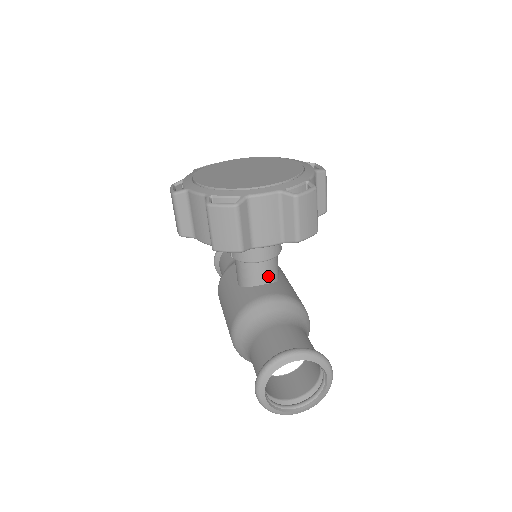
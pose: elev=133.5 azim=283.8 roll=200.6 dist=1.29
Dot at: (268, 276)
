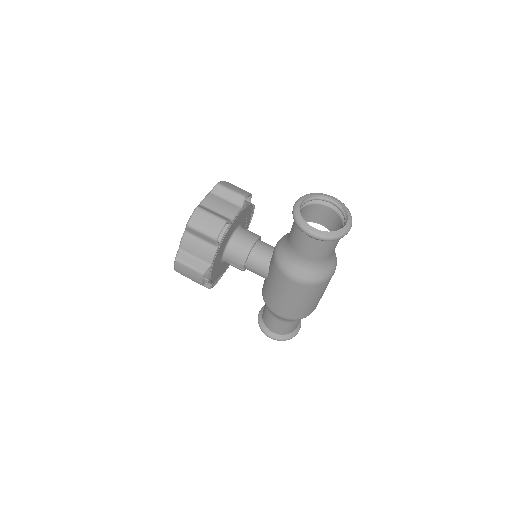
Dot at: (270, 248)
